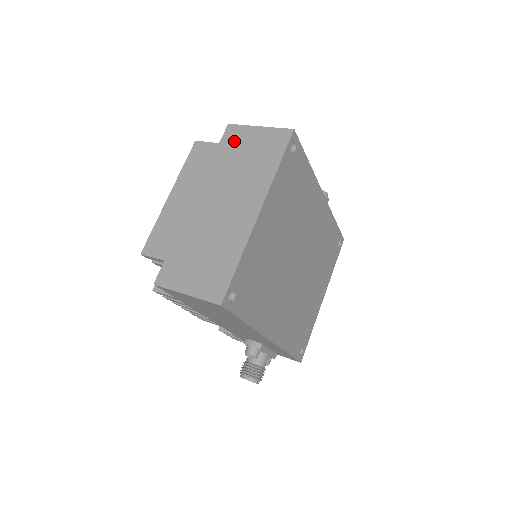
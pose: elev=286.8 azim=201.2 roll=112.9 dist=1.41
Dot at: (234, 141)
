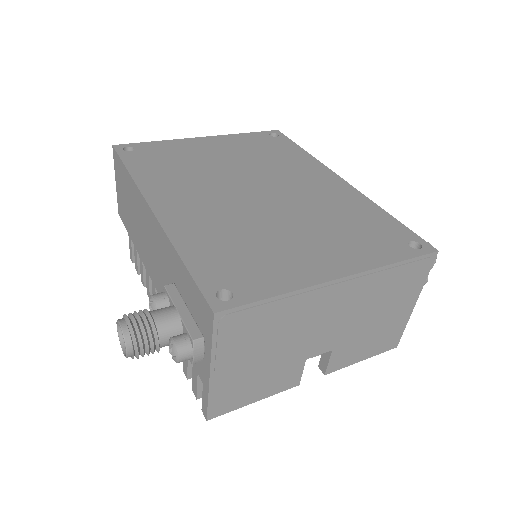
Dot at: occluded
